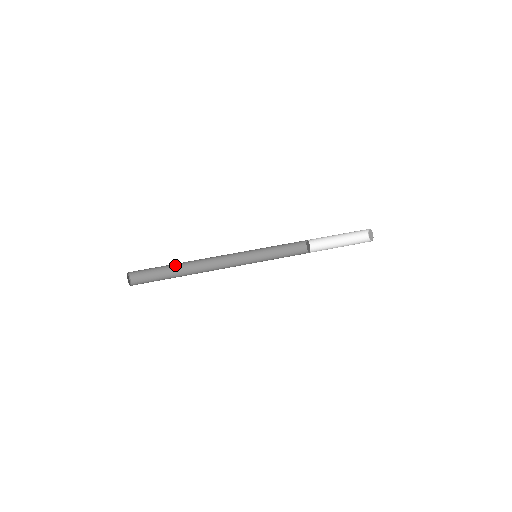
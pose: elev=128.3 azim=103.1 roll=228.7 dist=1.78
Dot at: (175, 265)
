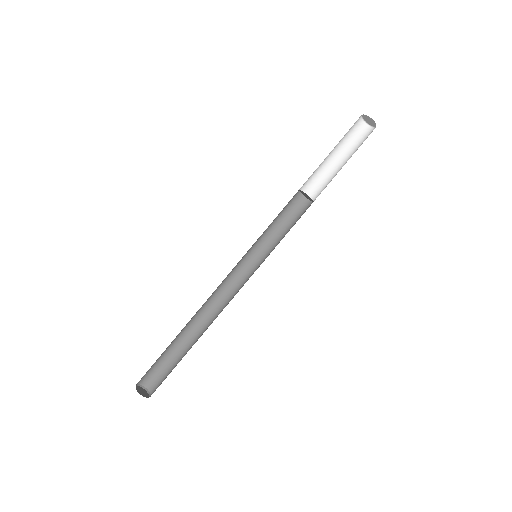
Dot at: occluded
